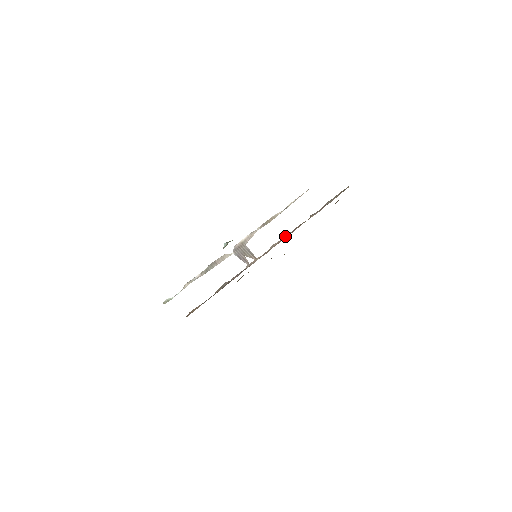
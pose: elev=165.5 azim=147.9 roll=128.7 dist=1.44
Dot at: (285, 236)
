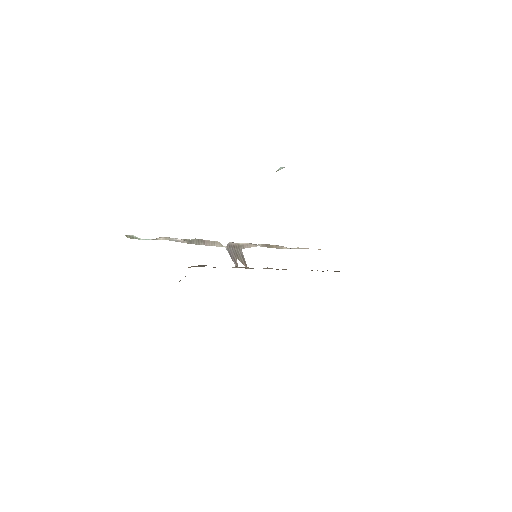
Dot at: (283, 269)
